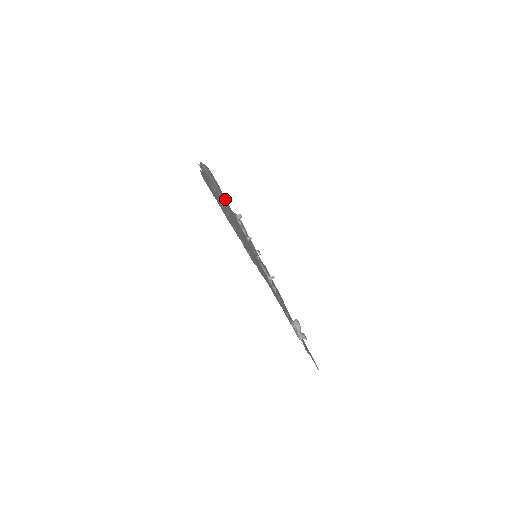
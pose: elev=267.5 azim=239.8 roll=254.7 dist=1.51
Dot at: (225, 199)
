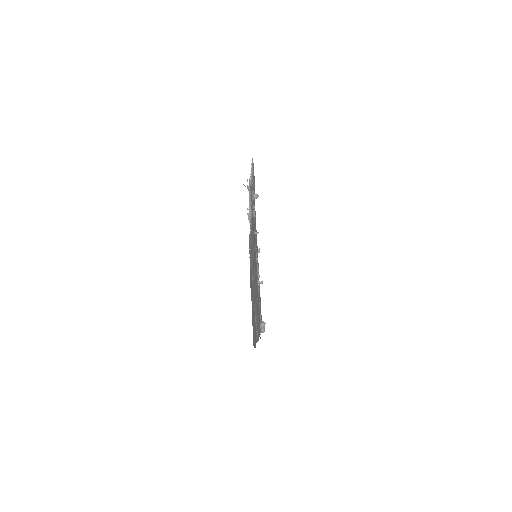
Dot at: occluded
